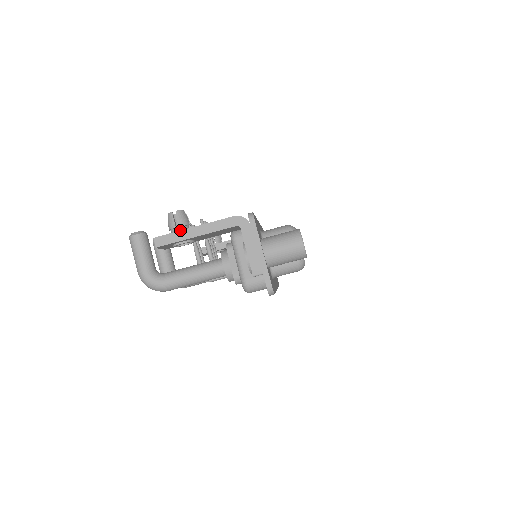
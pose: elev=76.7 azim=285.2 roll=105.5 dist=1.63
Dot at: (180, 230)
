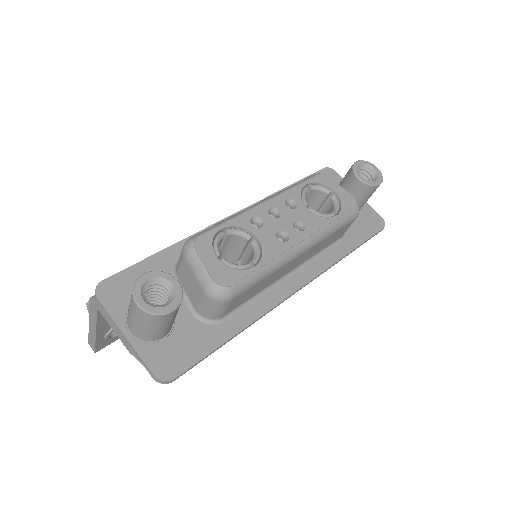
Dot at: occluded
